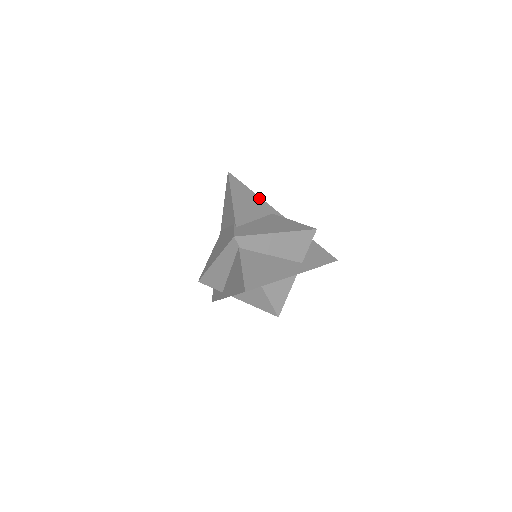
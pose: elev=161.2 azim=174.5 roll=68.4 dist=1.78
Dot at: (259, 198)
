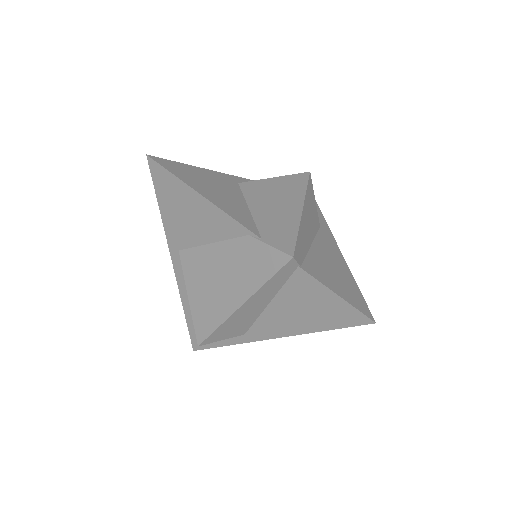
Dot at: (208, 171)
